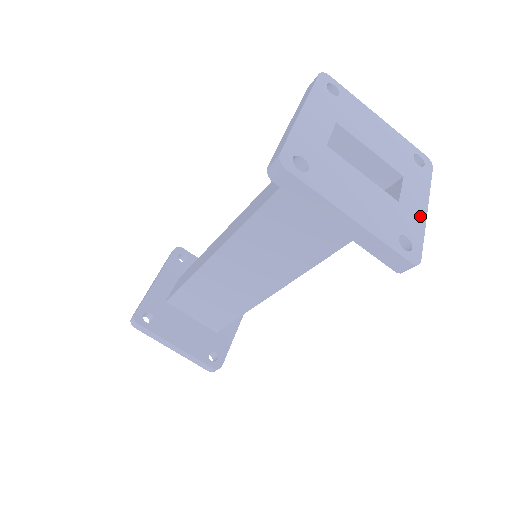
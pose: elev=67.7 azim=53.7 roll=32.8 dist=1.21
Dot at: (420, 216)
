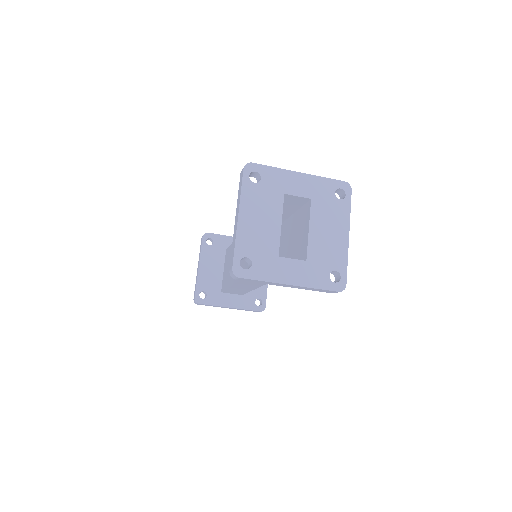
Dot at: (279, 277)
